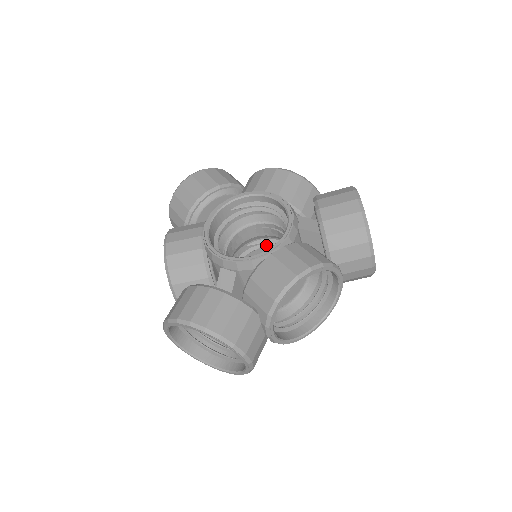
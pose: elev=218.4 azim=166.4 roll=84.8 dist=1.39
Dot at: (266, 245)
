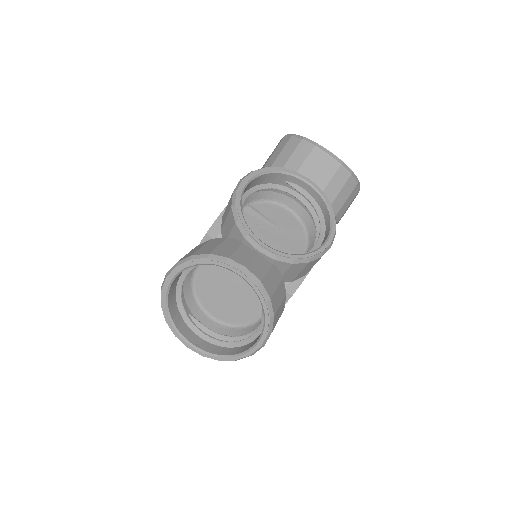
Dot at: occluded
